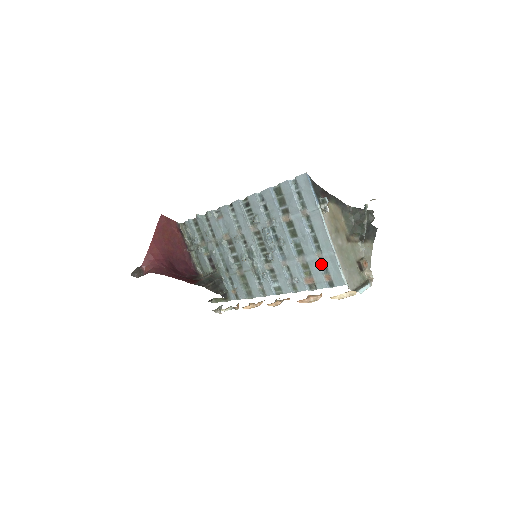
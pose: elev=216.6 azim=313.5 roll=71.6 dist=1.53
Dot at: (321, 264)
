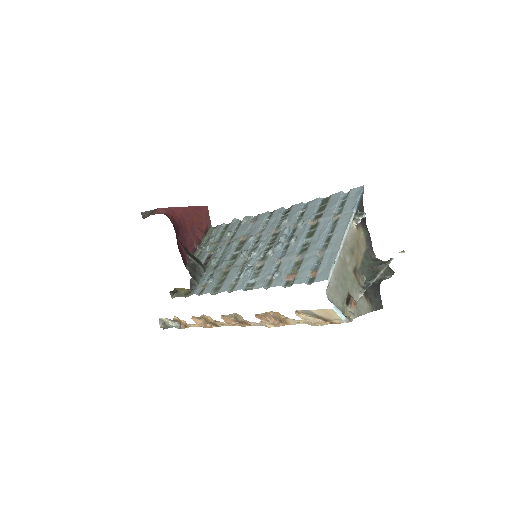
Dot at: (316, 261)
